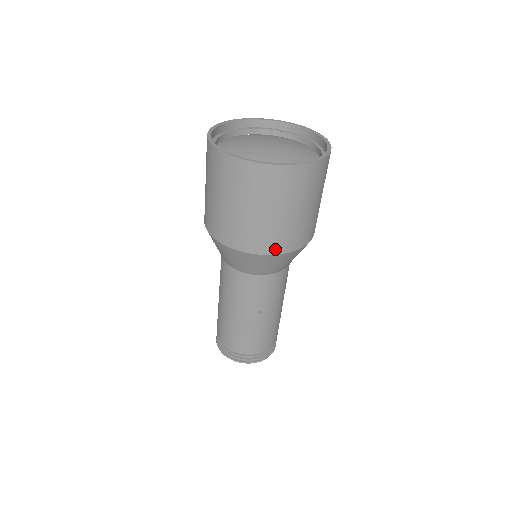
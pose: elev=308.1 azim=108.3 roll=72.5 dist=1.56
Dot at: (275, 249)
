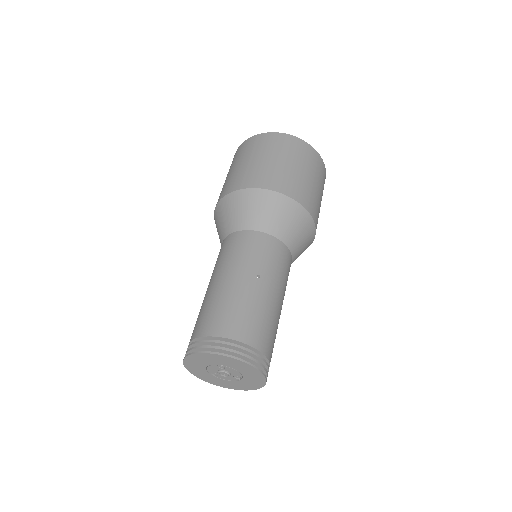
Dot at: (286, 190)
